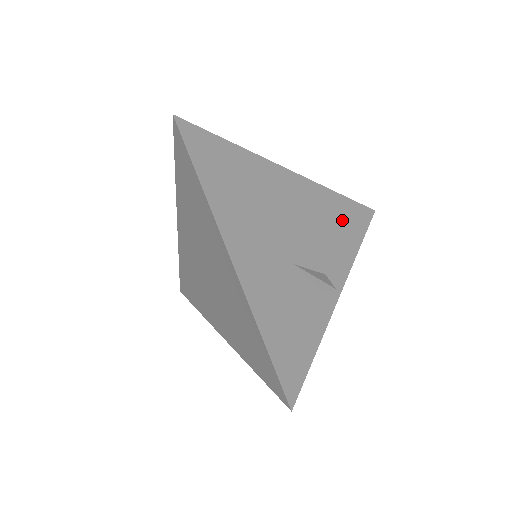
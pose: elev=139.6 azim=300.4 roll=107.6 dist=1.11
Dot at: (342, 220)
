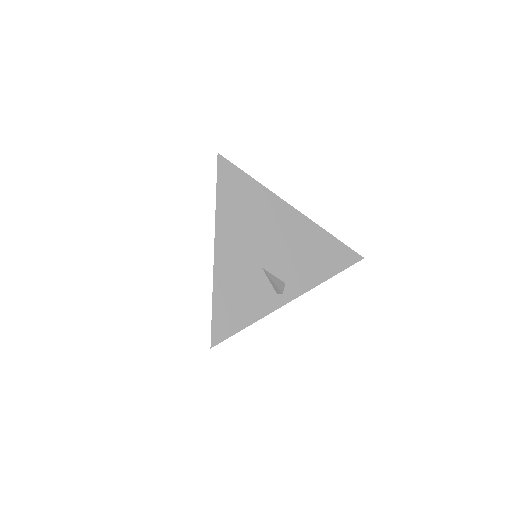
Dot at: (324, 254)
